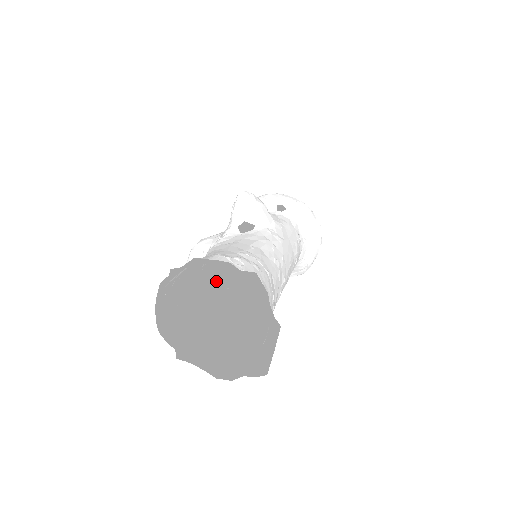
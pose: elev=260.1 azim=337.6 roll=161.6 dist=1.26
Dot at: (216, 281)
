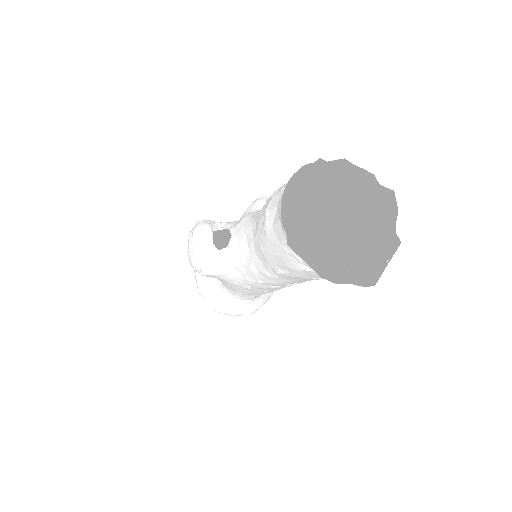
Dot at: occluded
